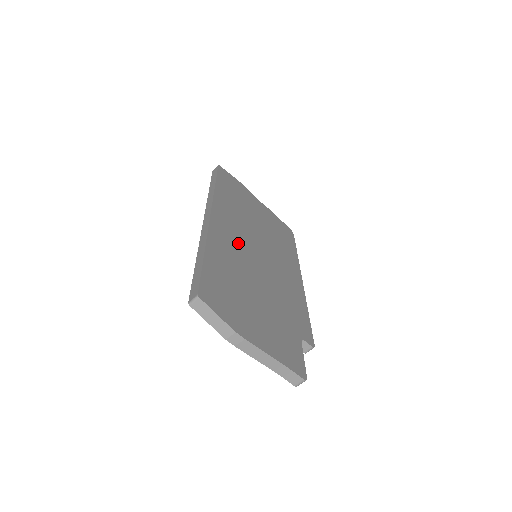
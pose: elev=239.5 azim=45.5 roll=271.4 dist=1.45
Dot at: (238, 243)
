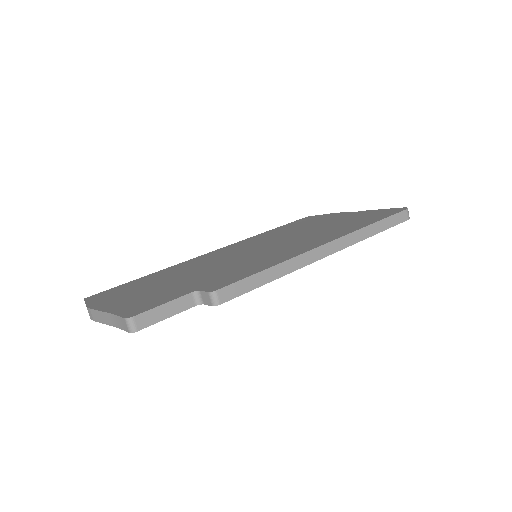
Dot at: (222, 256)
